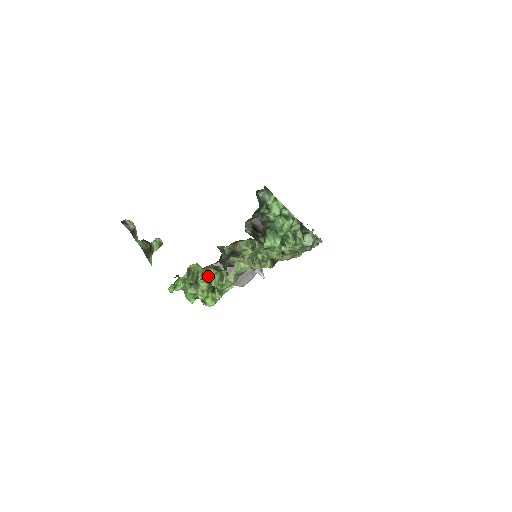
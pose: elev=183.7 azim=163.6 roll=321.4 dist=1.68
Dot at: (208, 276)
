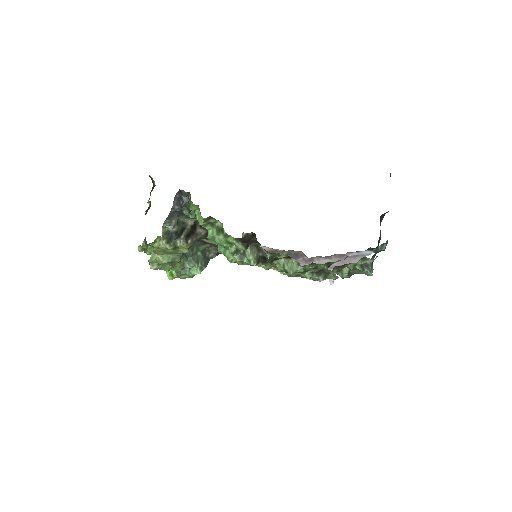
Dot at: occluded
